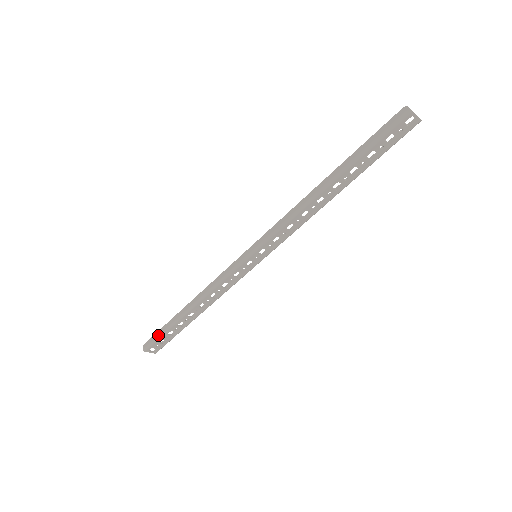
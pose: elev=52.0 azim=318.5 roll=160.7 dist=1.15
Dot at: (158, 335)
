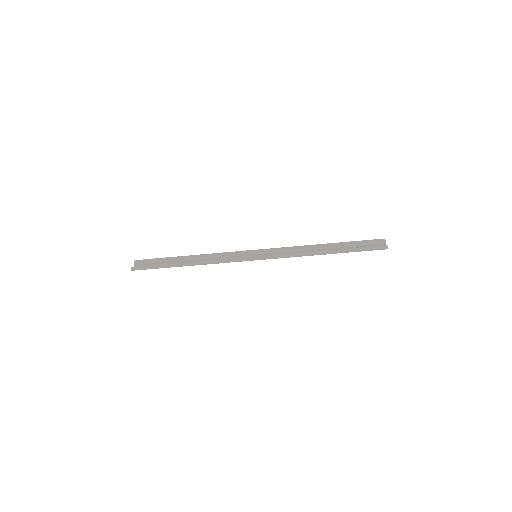
Dot at: (152, 268)
